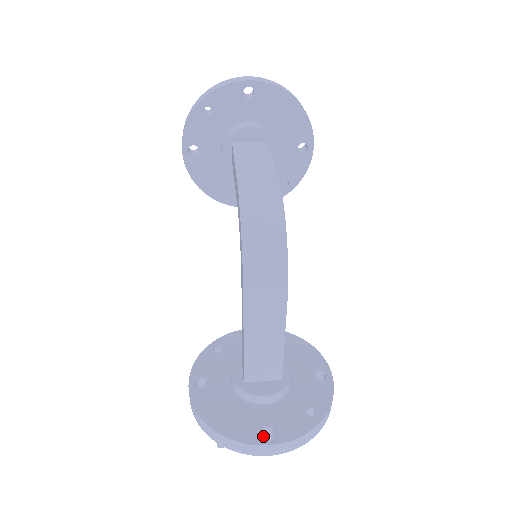
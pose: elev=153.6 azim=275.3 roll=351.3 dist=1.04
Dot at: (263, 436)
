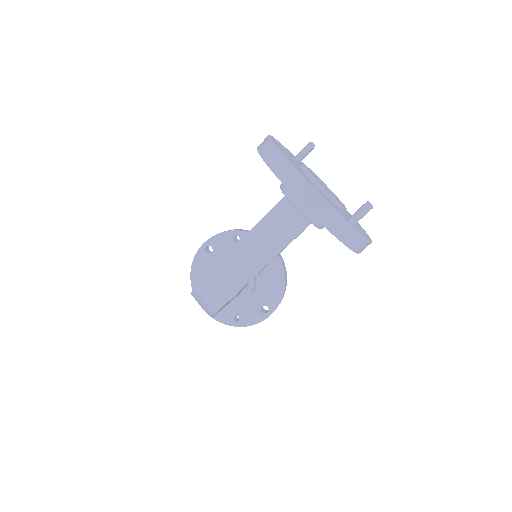
Dot at: occluded
